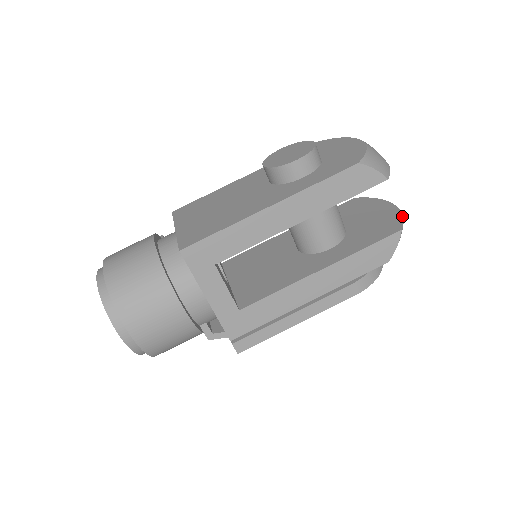
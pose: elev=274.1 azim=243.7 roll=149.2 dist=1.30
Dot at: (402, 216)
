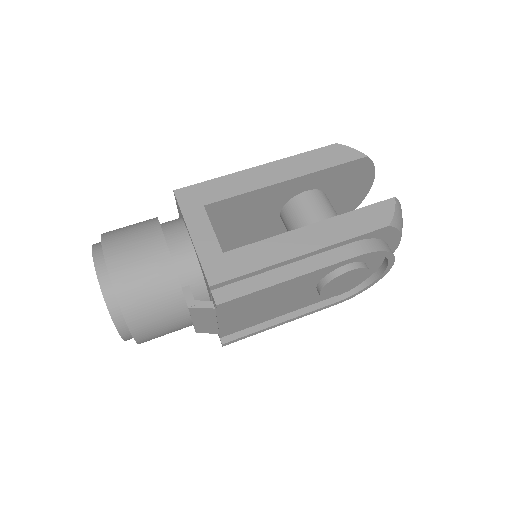
Dot at: occluded
